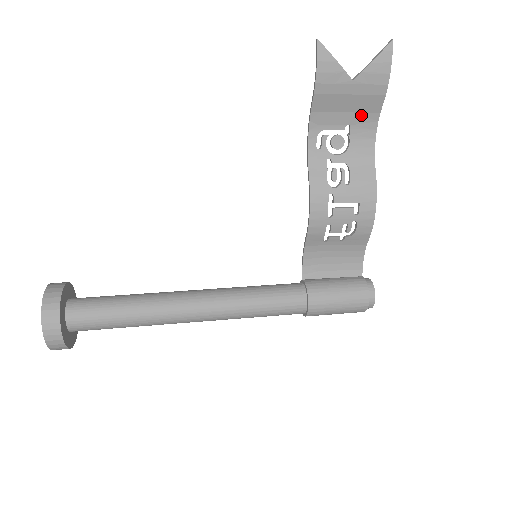
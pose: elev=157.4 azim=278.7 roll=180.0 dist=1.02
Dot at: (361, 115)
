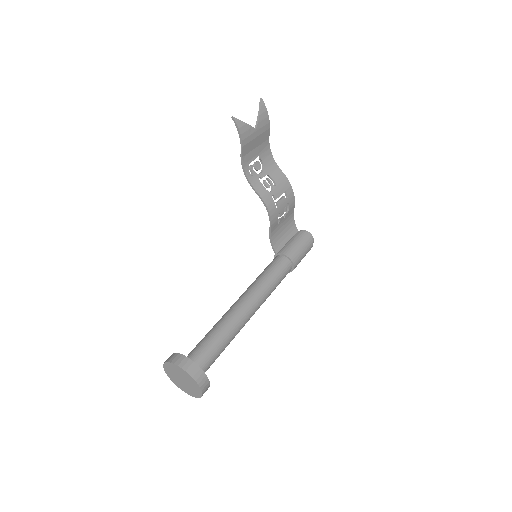
Dot at: (262, 145)
